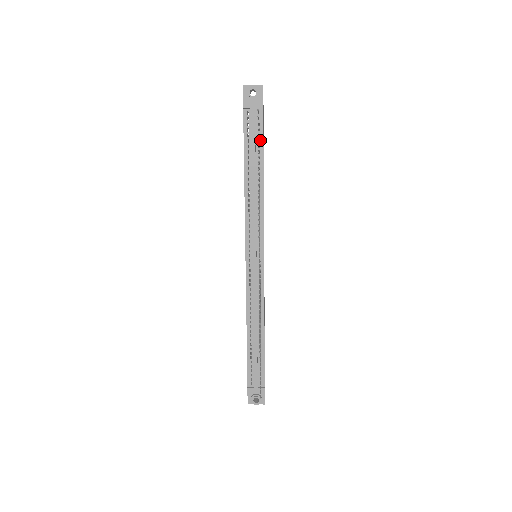
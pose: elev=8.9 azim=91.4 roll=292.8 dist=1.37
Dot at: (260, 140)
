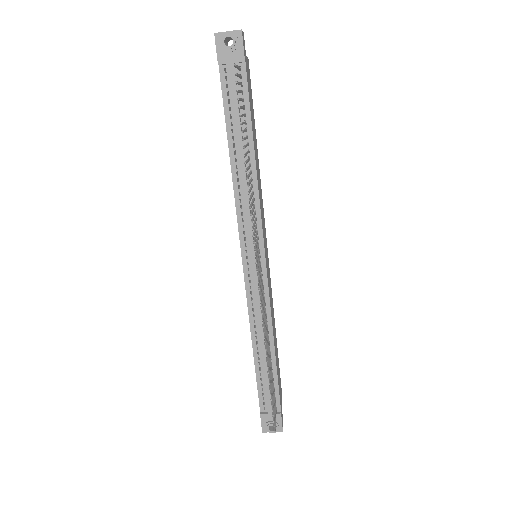
Dot at: (245, 106)
